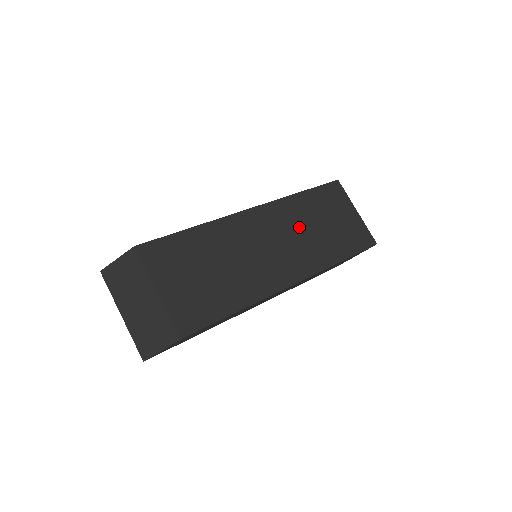
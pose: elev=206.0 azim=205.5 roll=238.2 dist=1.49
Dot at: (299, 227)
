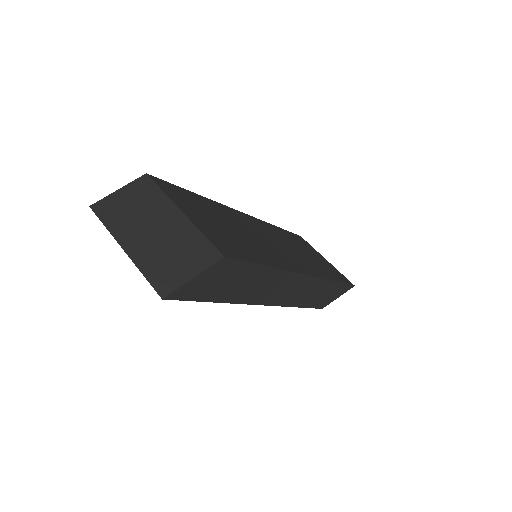
Dot at: (289, 244)
